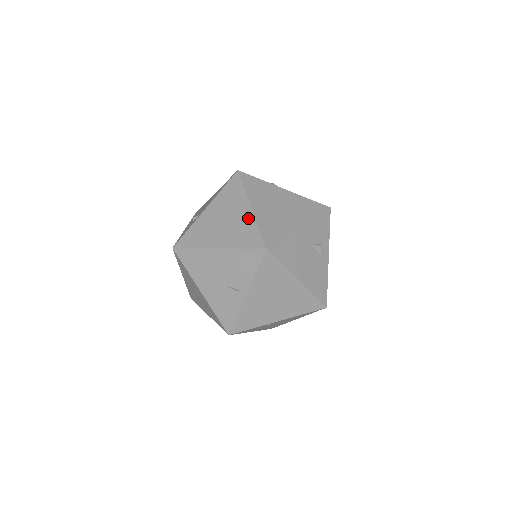
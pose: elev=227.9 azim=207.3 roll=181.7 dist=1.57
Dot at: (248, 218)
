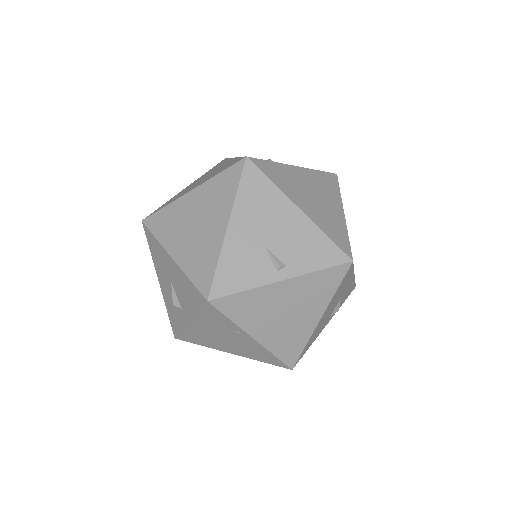
Dot at: (340, 218)
